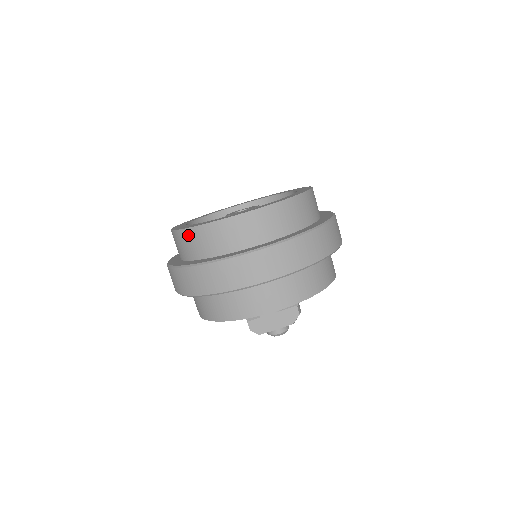
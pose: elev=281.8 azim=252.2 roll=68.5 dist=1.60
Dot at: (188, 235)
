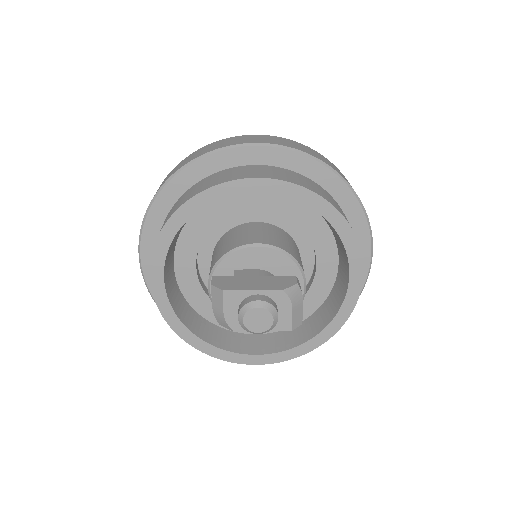
Dot at: occluded
